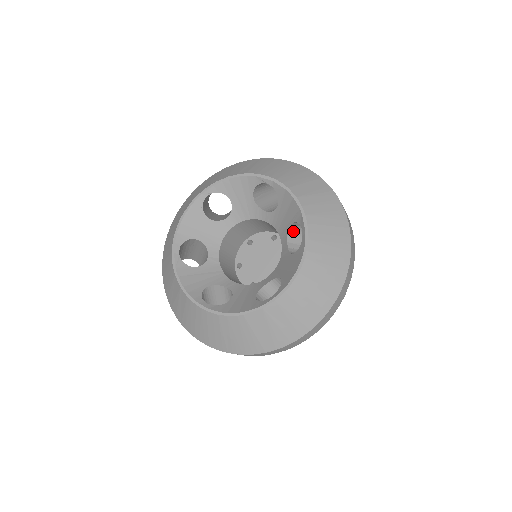
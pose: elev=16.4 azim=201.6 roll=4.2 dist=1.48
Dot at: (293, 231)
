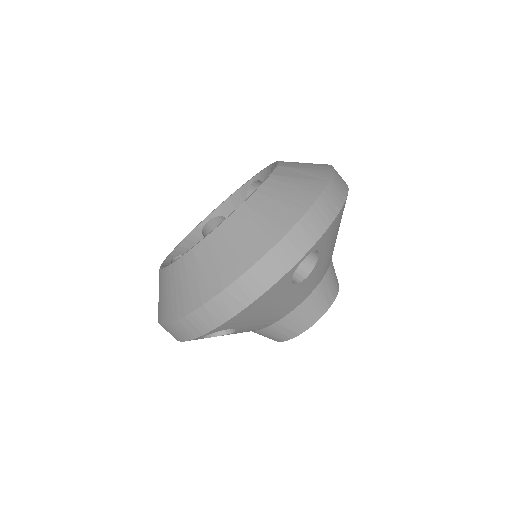
Dot at: occluded
